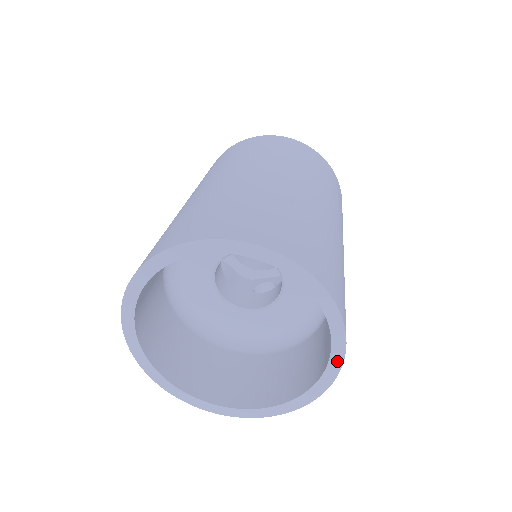
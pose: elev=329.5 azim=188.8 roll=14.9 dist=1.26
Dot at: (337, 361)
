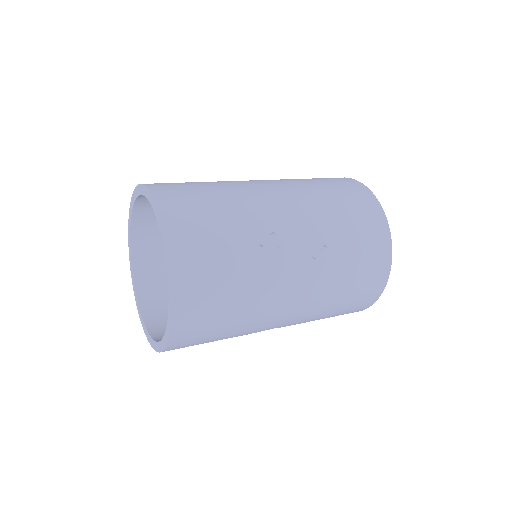
Dot at: (171, 296)
